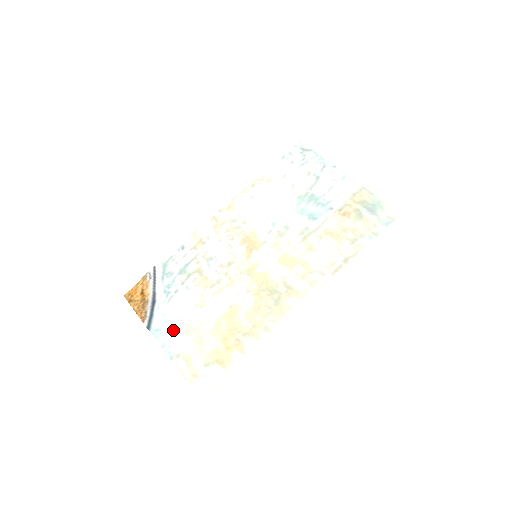
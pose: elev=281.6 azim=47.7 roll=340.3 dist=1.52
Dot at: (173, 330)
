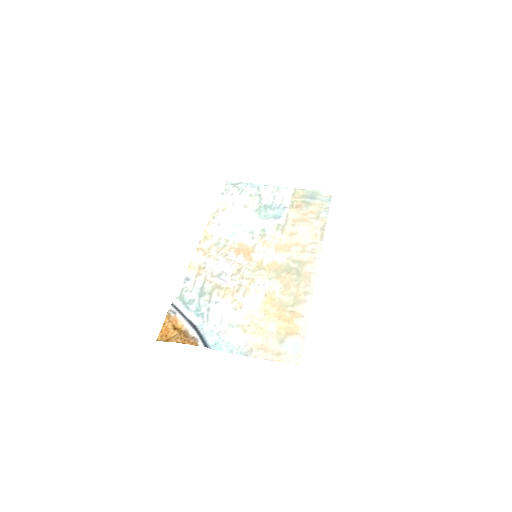
Dot at: (230, 336)
